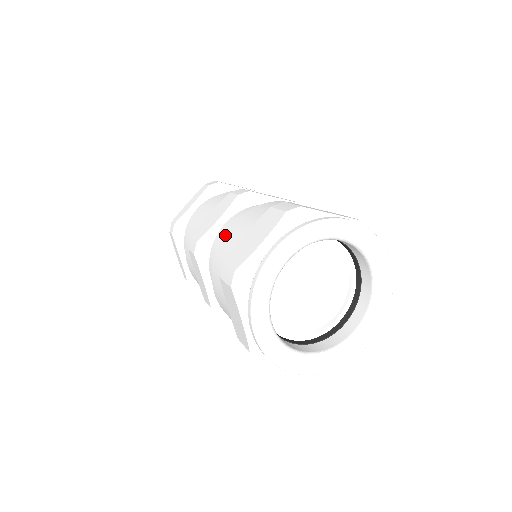
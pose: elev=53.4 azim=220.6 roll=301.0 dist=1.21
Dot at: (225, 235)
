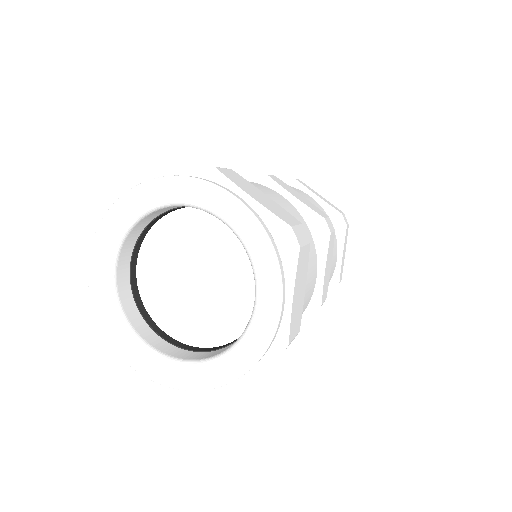
Dot at: occluded
